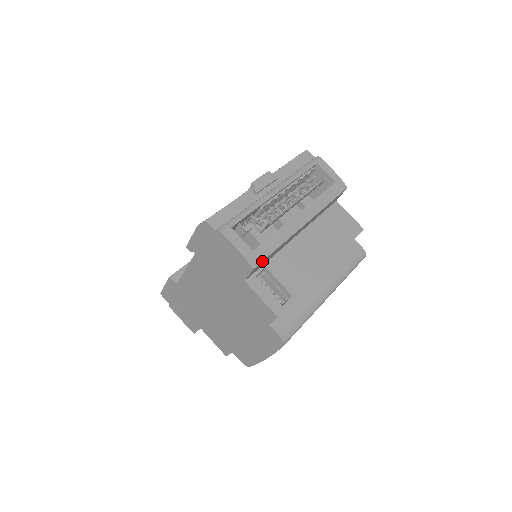
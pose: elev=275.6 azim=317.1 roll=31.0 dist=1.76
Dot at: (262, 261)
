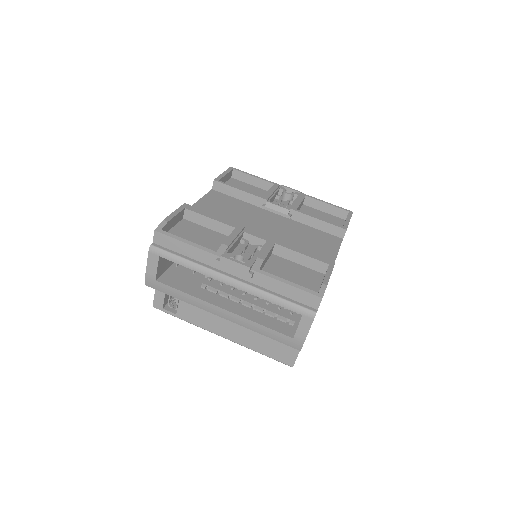
Dot at: occluded
